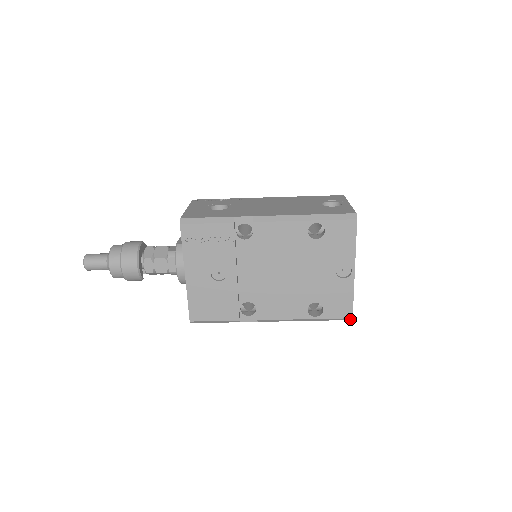
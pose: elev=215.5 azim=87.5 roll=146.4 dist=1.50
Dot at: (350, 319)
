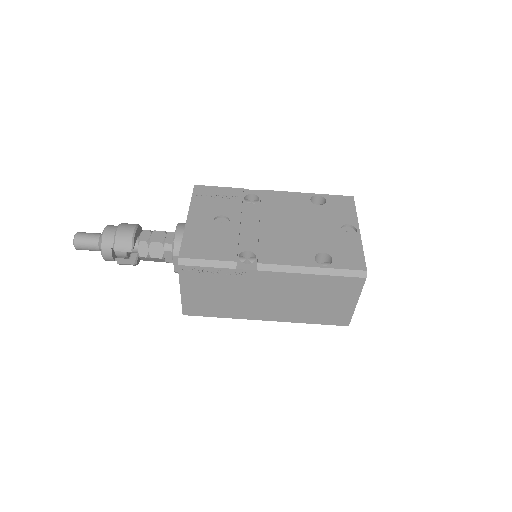
Dot at: (364, 275)
